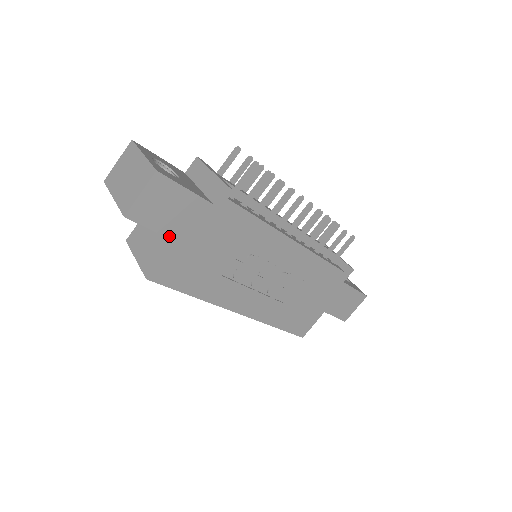
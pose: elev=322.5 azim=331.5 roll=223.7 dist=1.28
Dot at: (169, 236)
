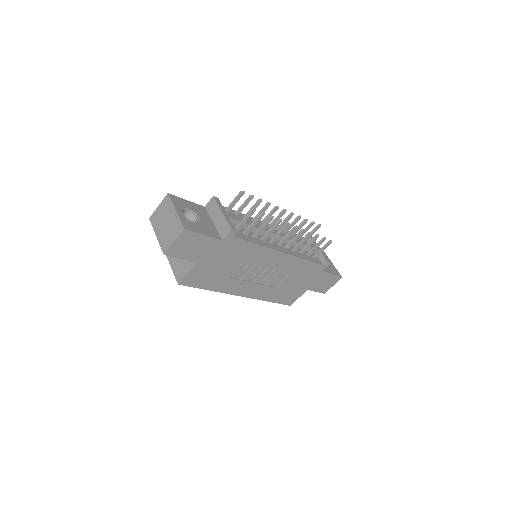
Dot at: (193, 261)
